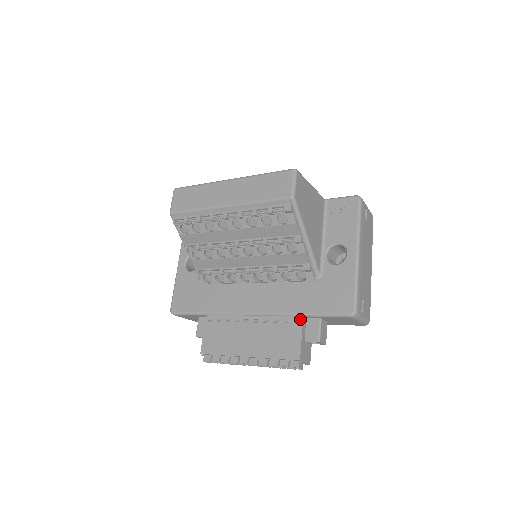
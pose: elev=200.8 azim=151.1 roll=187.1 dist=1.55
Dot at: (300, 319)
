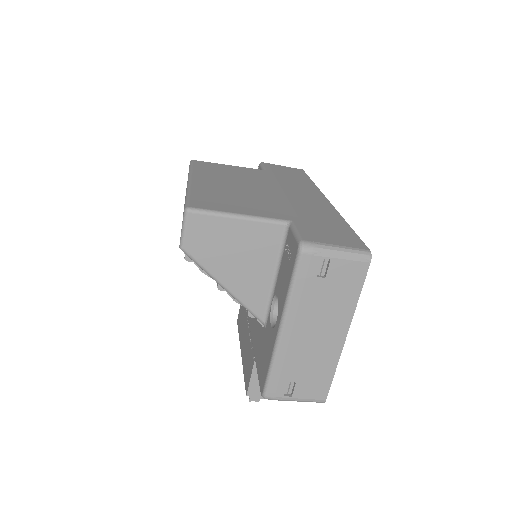
Dot at: (254, 356)
